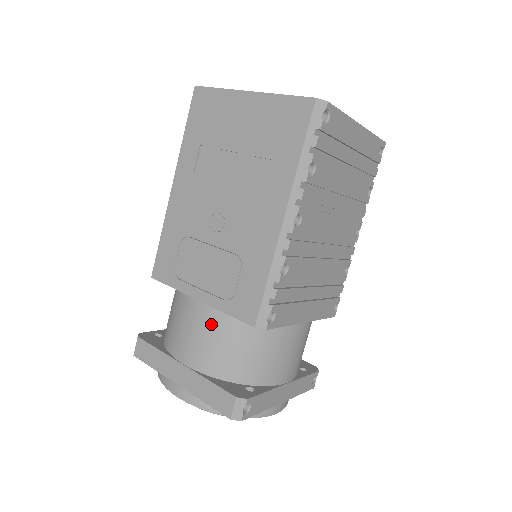
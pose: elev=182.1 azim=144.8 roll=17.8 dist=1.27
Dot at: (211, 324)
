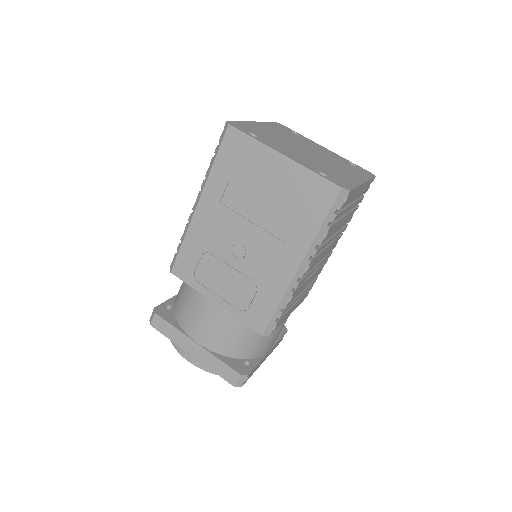
Dot at: (224, 321)
